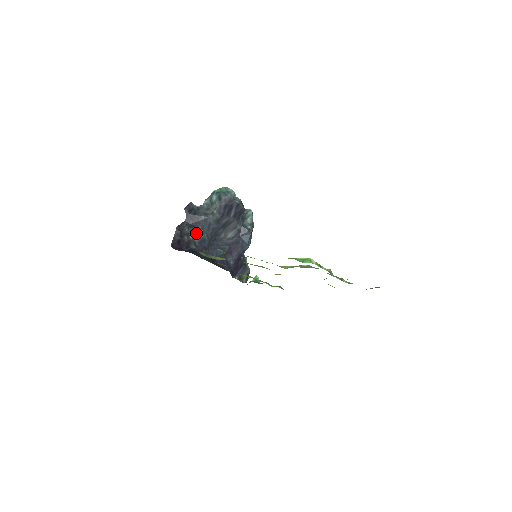
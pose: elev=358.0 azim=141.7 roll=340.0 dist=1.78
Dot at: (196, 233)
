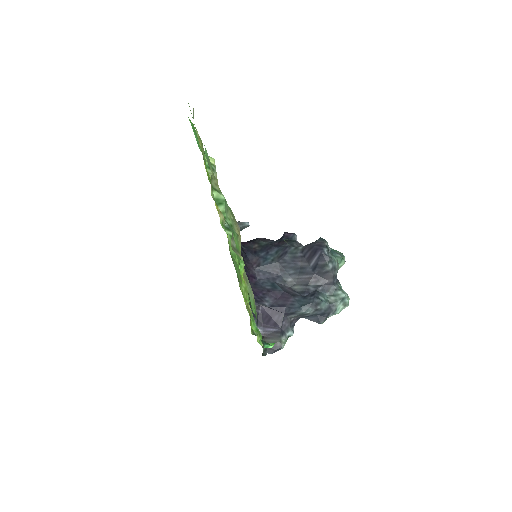
Dot at: (267, 250)
